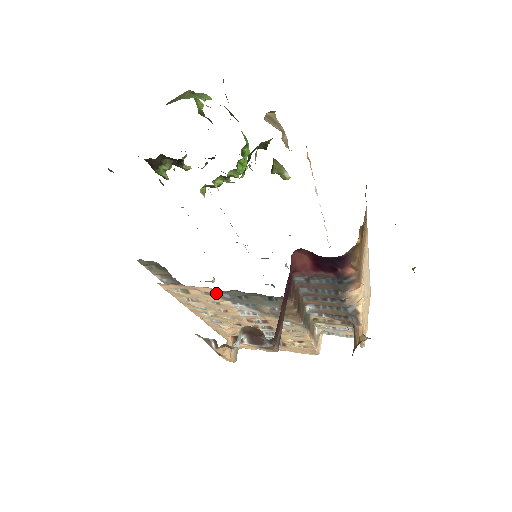
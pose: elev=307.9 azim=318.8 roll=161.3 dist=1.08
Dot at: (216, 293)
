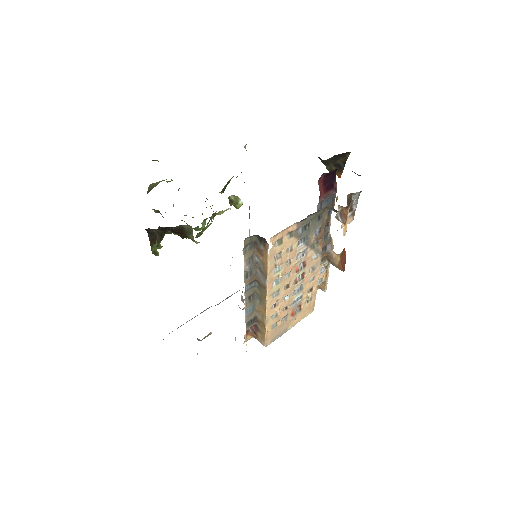
Dot at: (297, 230)
